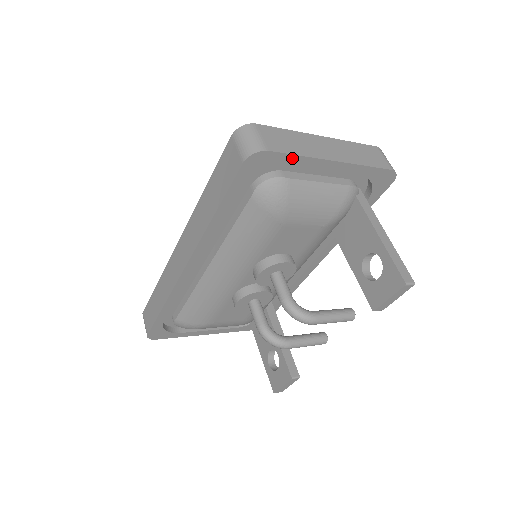
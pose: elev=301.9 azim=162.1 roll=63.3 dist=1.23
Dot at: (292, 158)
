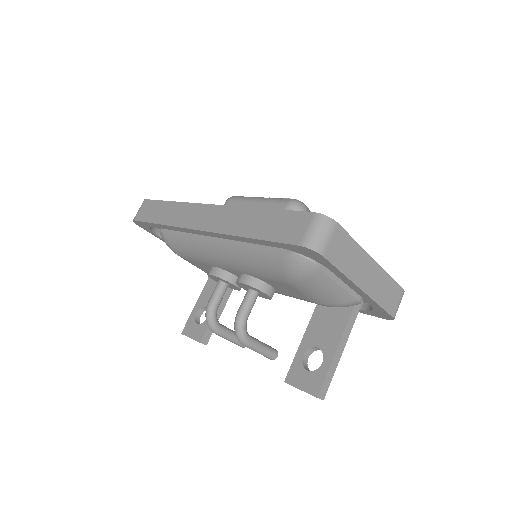
Dot at: (335, 269)
